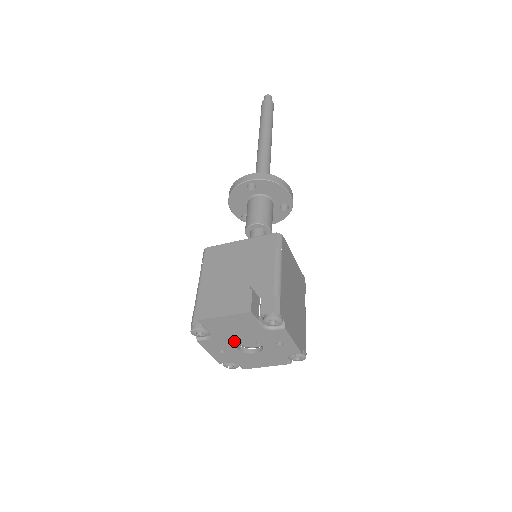
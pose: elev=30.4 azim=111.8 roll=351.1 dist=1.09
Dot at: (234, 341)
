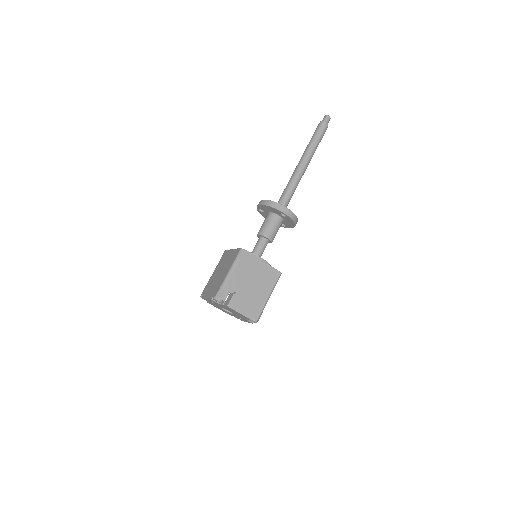
Dot at: (226, 309)
